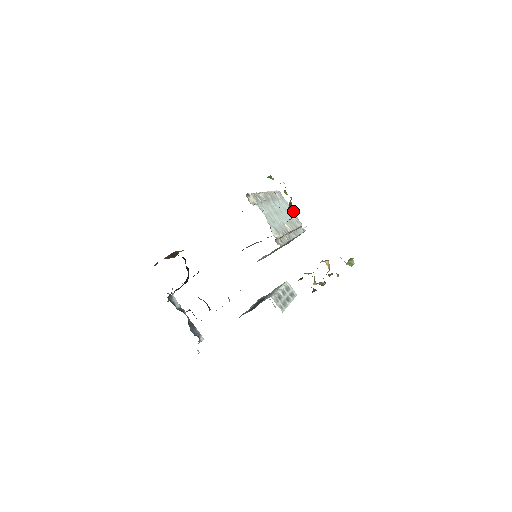
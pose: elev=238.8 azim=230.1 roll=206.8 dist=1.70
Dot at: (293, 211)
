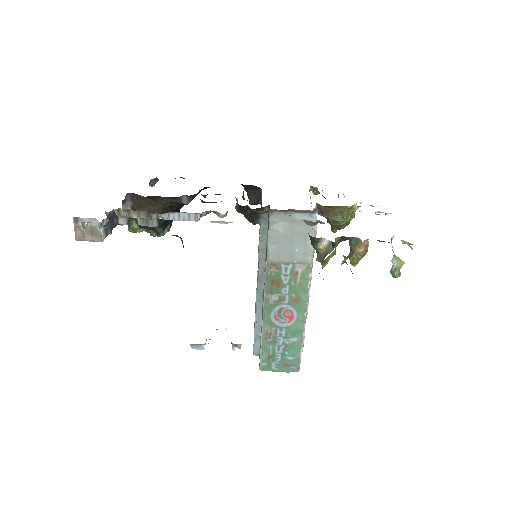
Dot at: occluded
